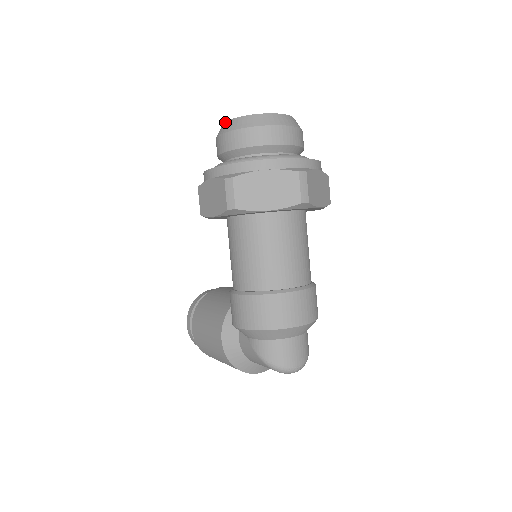
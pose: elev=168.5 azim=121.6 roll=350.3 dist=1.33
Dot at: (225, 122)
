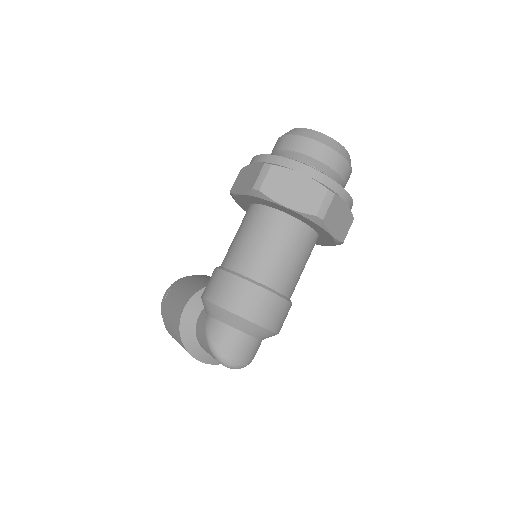
Dot at: (292, 129)
